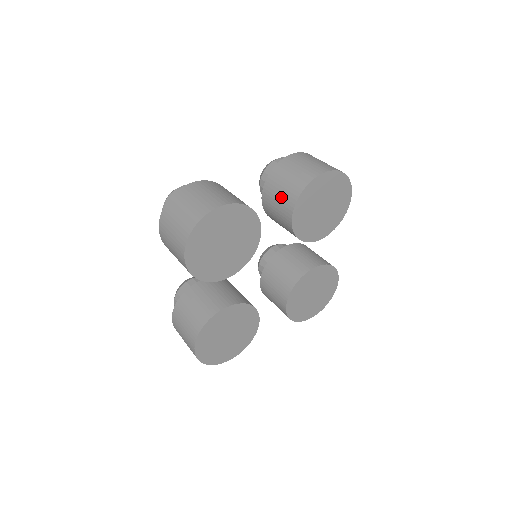
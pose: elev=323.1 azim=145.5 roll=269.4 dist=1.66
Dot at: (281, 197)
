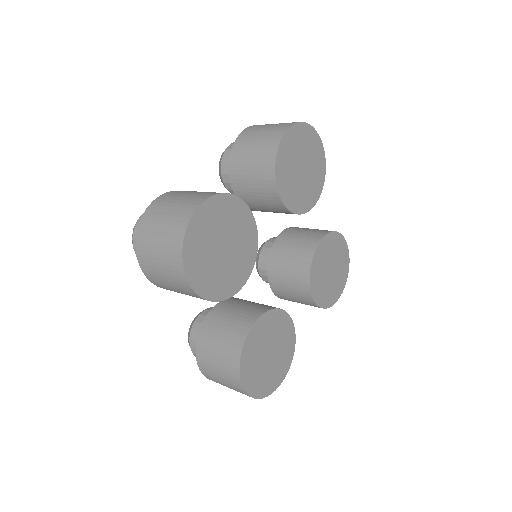
Dot at: (255, 177)
